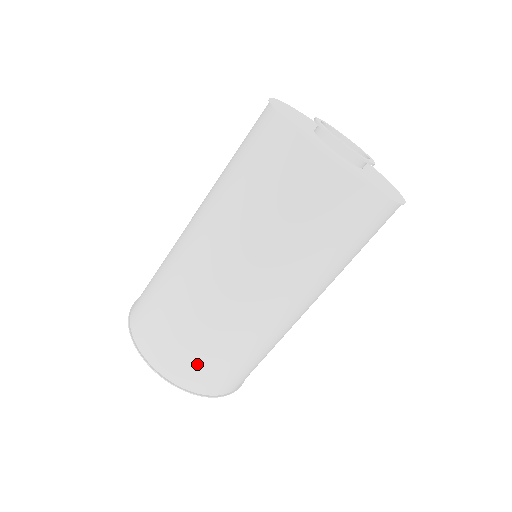
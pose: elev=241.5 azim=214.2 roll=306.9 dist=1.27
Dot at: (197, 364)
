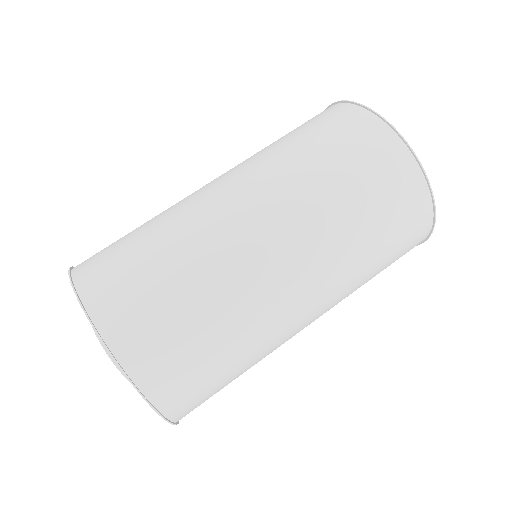
Dot at: (118, 261)
